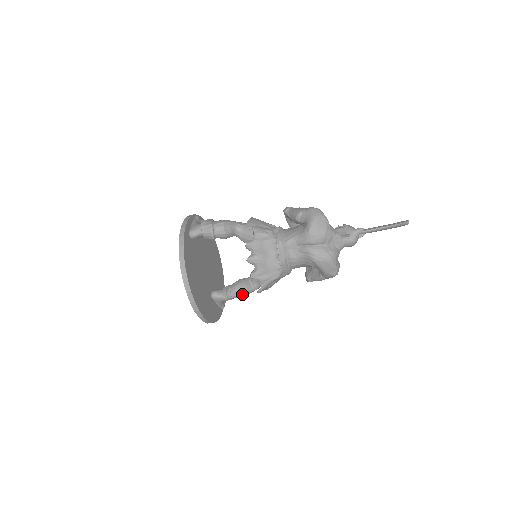
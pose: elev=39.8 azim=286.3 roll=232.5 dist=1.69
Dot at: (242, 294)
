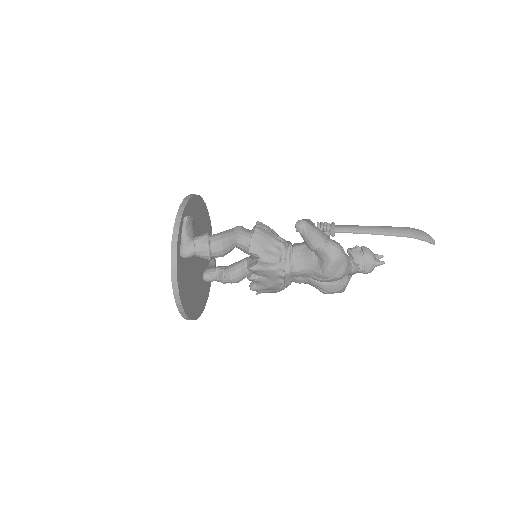
Dot at: (237, 282)
